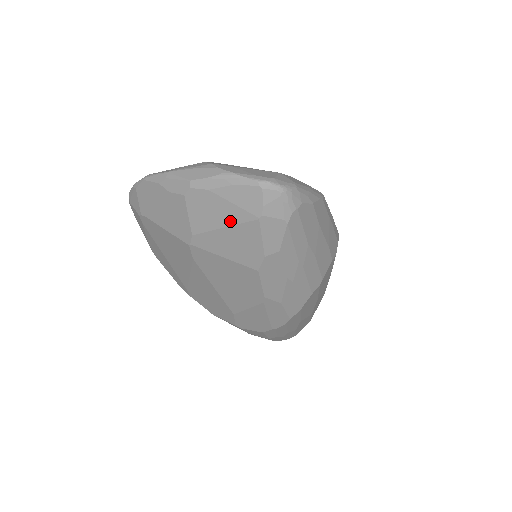
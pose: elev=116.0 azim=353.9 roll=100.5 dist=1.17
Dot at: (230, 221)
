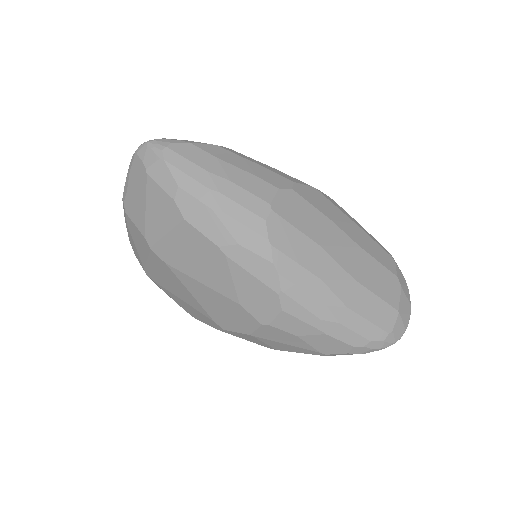
Dot at: (143, 197)
